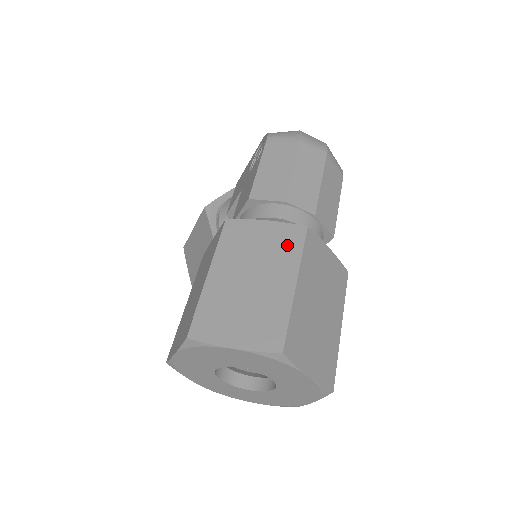
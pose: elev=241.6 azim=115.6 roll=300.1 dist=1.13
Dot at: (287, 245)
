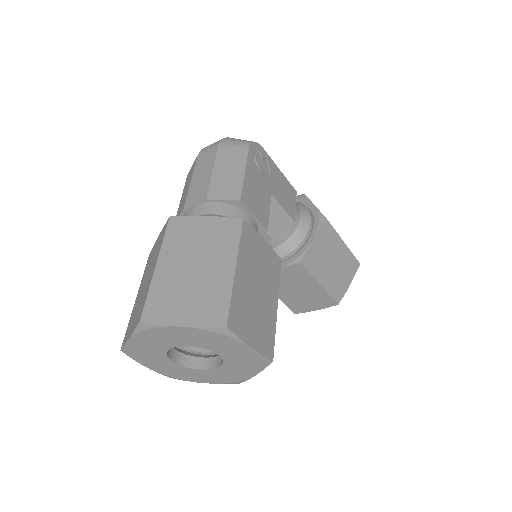
Dot at: (160, 241)
